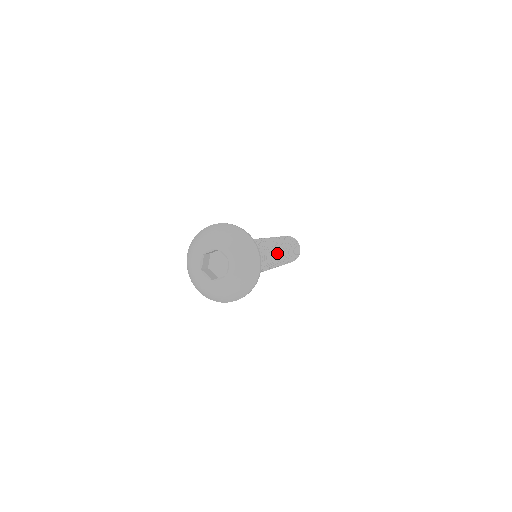
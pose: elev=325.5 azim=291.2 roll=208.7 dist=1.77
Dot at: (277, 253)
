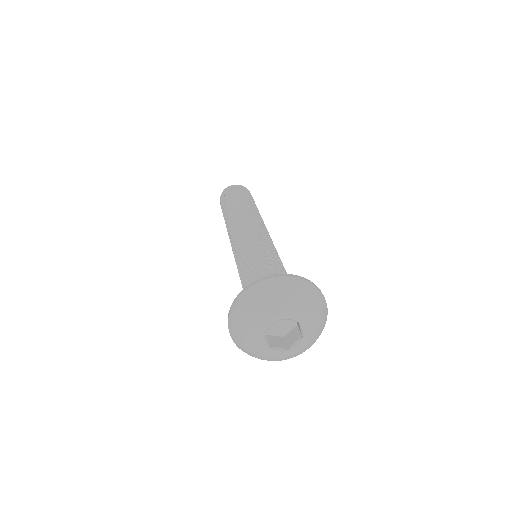
Dot at: occluded
